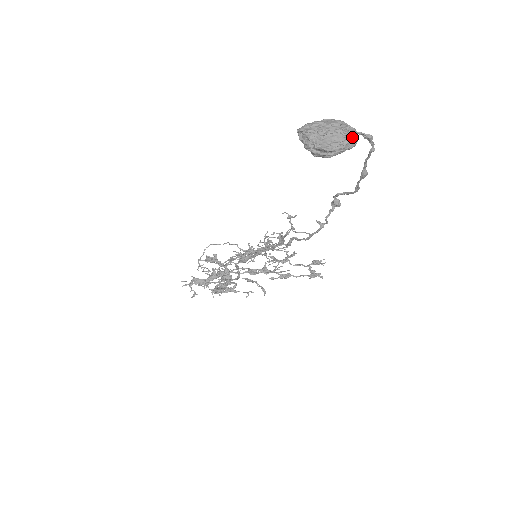
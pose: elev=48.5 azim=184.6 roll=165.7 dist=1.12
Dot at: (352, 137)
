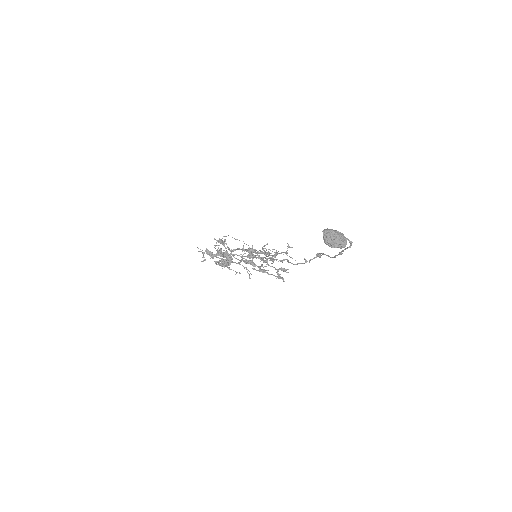
Dot at: (345, 244)
